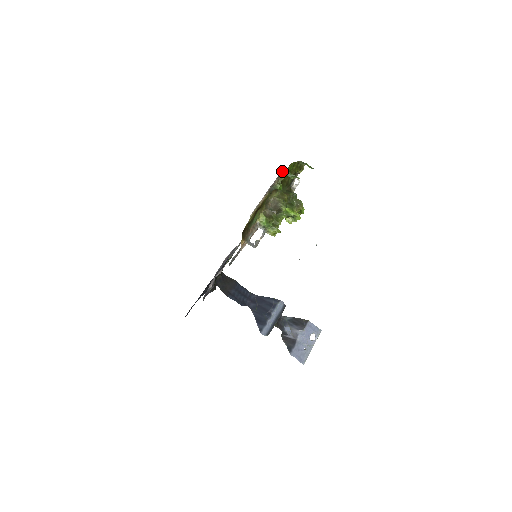
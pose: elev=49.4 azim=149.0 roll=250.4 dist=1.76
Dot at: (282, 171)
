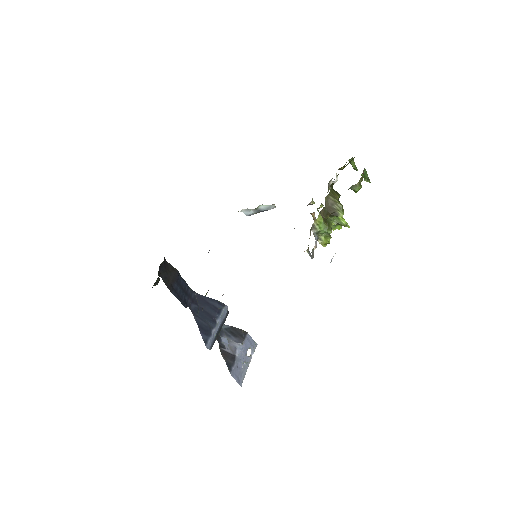
Dot at: (364, 169)
